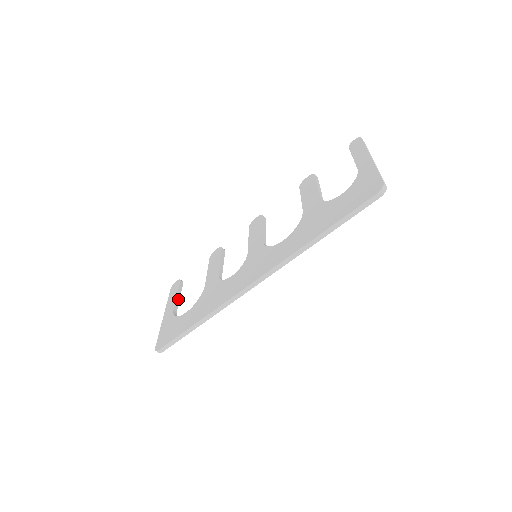
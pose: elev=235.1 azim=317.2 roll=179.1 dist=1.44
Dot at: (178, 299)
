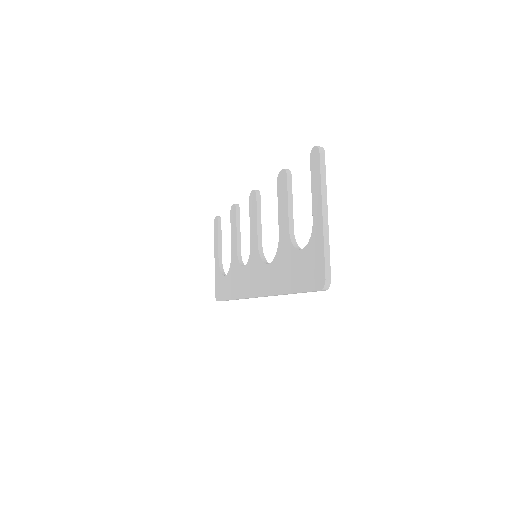
Dot at: (220, 244)
